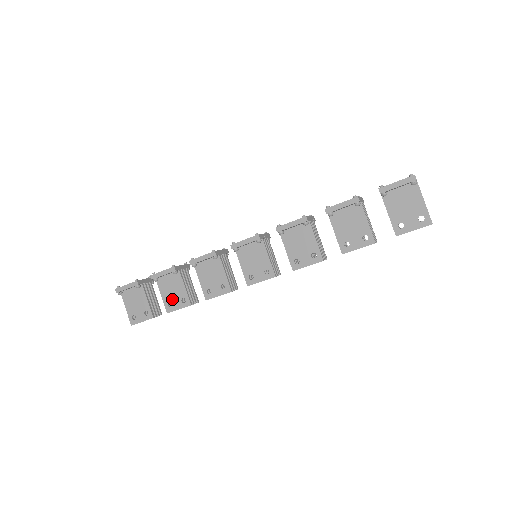
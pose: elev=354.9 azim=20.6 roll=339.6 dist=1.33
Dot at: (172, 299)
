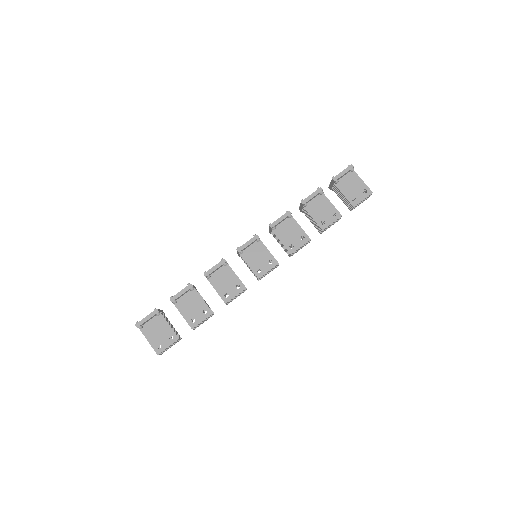
Dot at: (194, 314)
